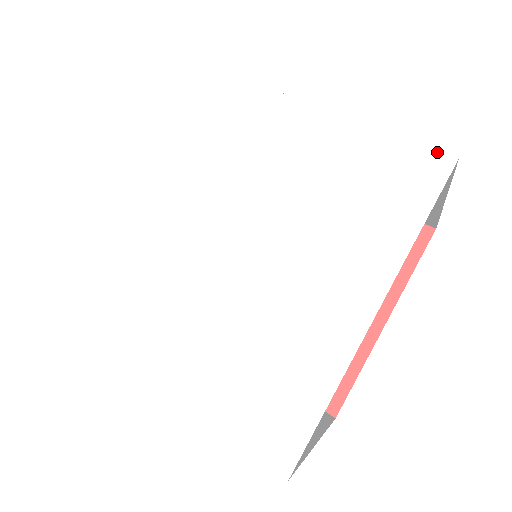
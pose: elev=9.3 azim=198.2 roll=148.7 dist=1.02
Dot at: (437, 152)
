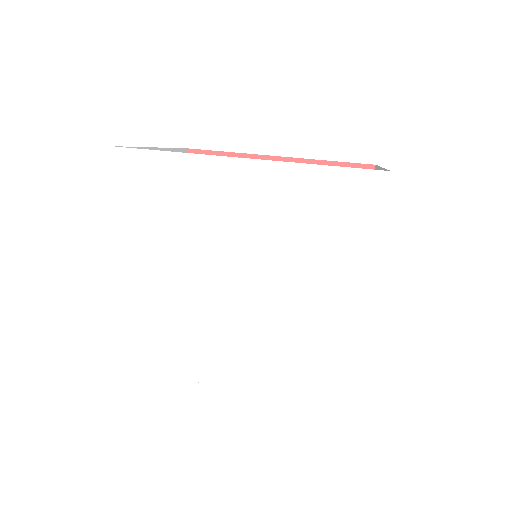
Dot at: (375, 171)
